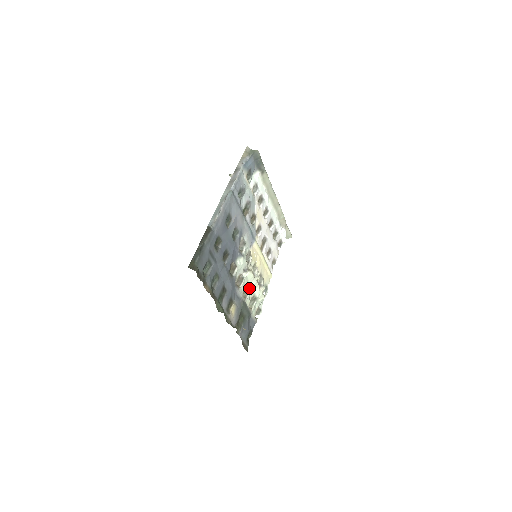
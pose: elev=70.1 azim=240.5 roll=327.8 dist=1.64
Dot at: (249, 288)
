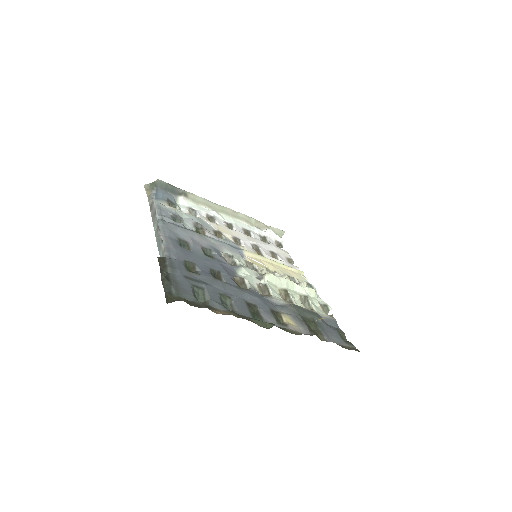
Dot at: (285, 291)
